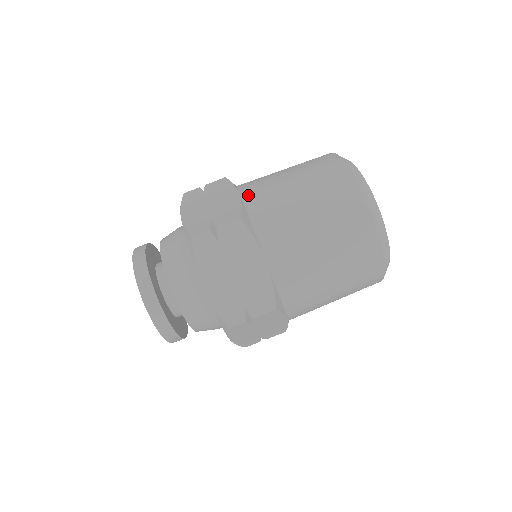
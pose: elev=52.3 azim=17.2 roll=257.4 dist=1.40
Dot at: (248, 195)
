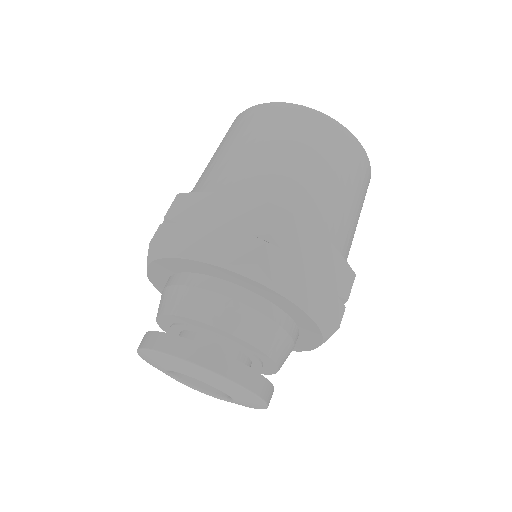
Dot at: (332, 234)
